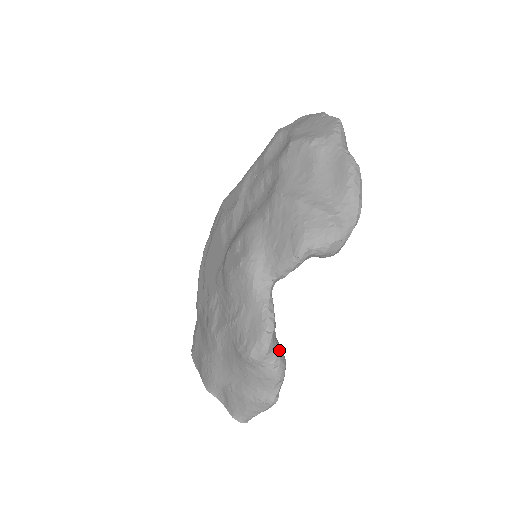
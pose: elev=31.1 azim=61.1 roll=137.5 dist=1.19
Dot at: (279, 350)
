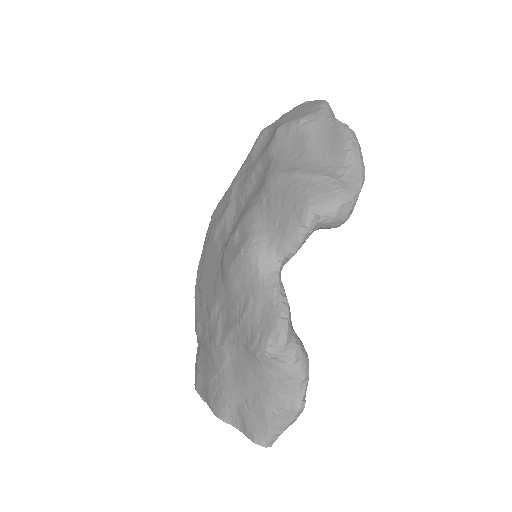
Dot at: (298, 341)
